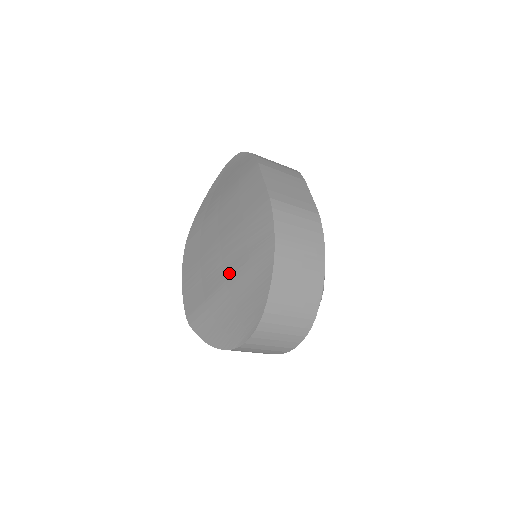
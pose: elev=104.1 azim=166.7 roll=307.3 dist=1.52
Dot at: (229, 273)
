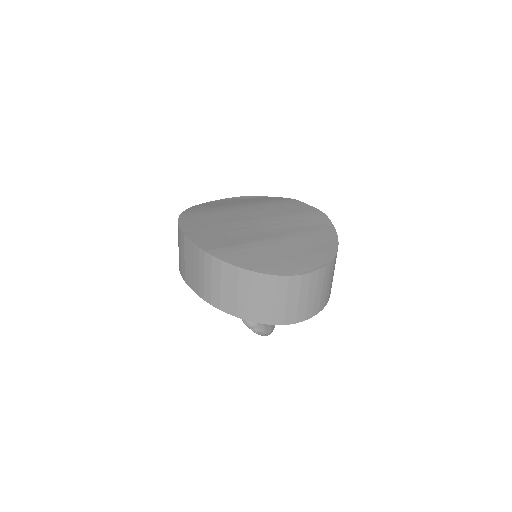
Dot at: (278, 234)
